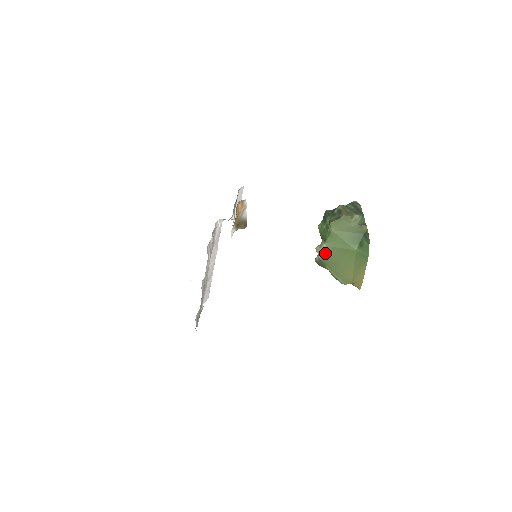
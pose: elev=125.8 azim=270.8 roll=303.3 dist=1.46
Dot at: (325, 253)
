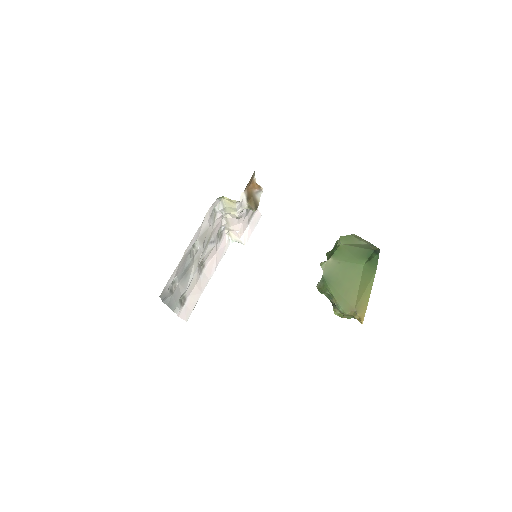
Dot at: (330, 268)
